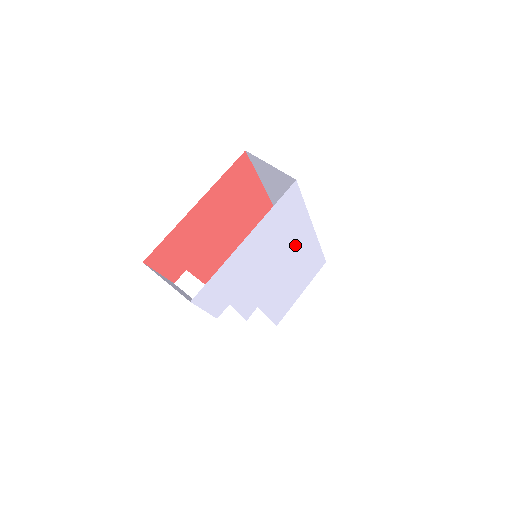
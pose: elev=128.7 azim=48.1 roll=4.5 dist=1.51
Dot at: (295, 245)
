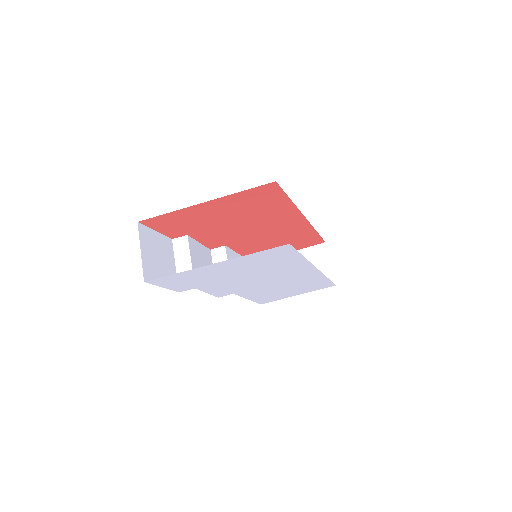
Dot at: (288, 273)
